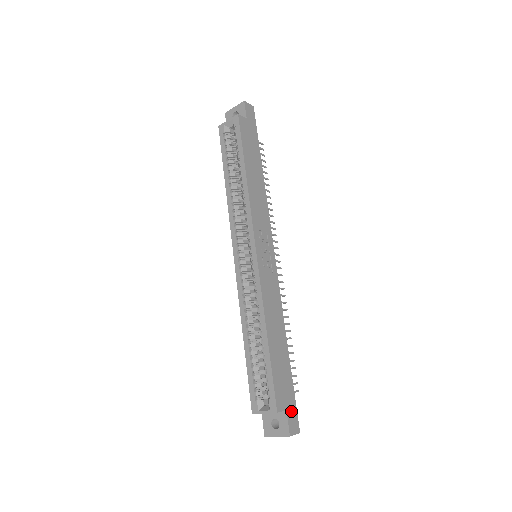
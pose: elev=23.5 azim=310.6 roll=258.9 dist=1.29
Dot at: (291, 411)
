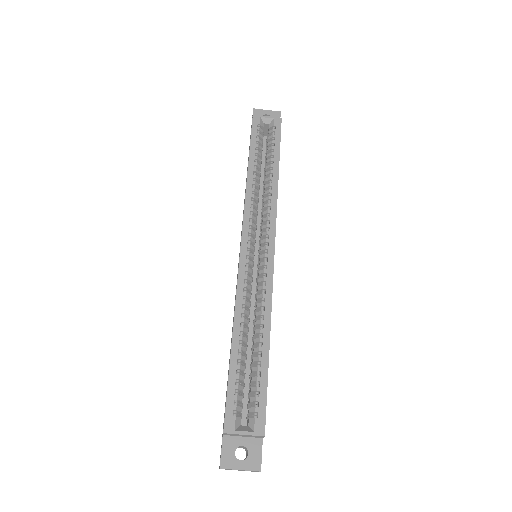
Dot at: (262, 441)
